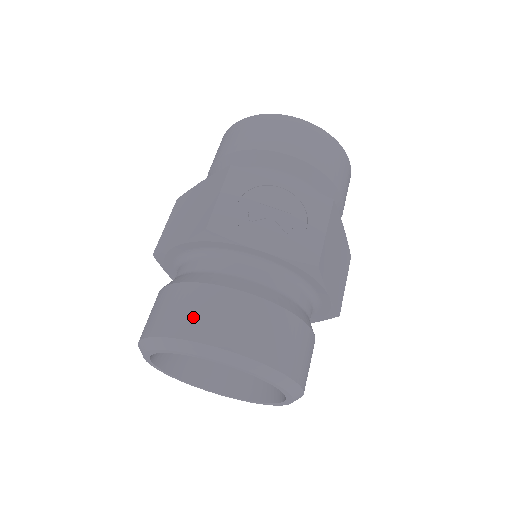
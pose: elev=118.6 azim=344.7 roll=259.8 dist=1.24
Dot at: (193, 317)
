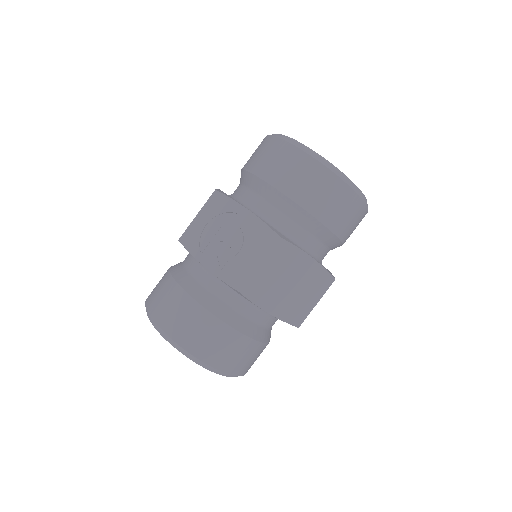
Dot at: (158, 299)
